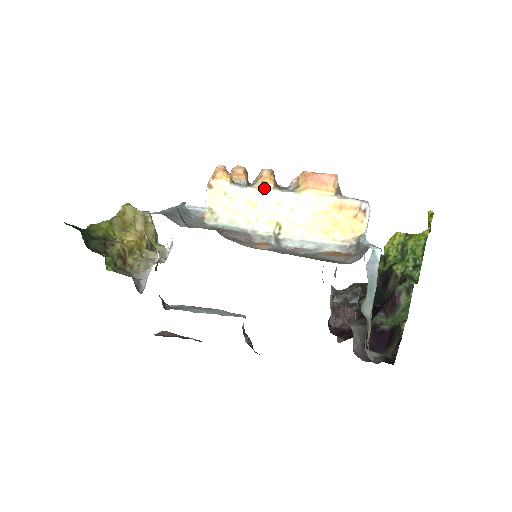
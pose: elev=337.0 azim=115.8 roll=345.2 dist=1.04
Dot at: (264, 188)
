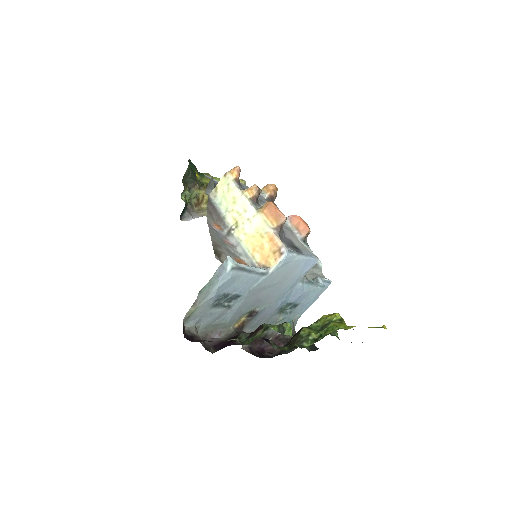
Dot at: (244, 195)
